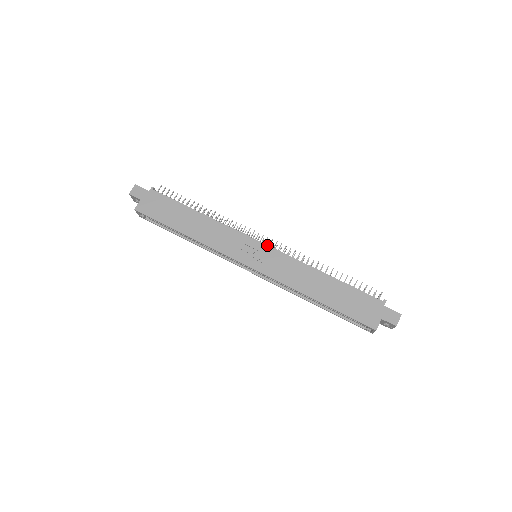
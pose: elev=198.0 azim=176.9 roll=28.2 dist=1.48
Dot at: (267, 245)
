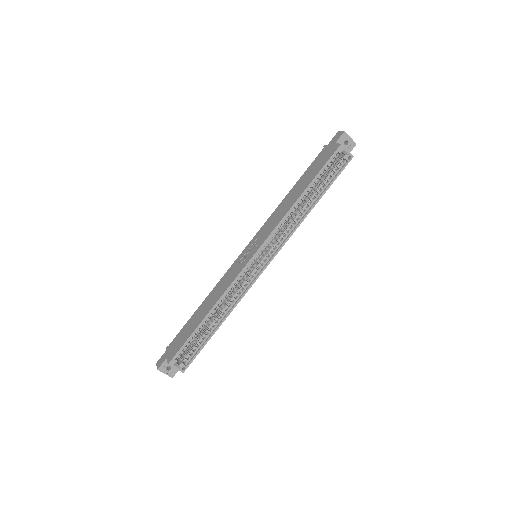
Dot at: (249, 243)
